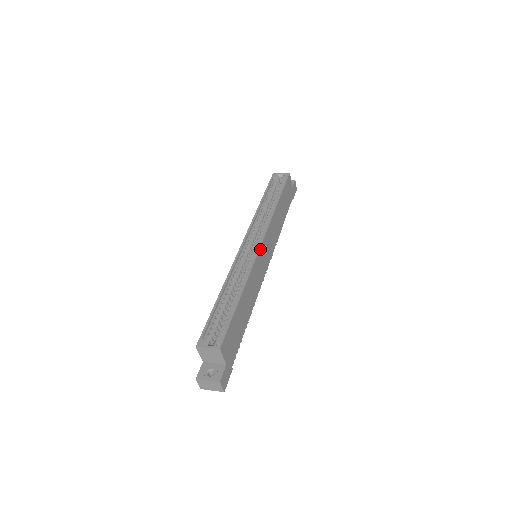
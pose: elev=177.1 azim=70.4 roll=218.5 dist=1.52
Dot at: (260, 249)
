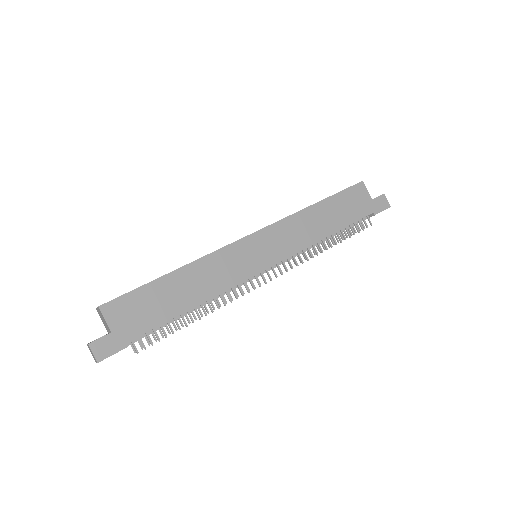
Dot at: (244, 240)
